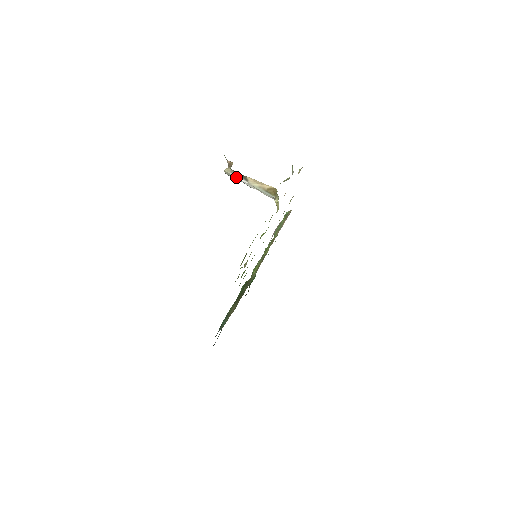
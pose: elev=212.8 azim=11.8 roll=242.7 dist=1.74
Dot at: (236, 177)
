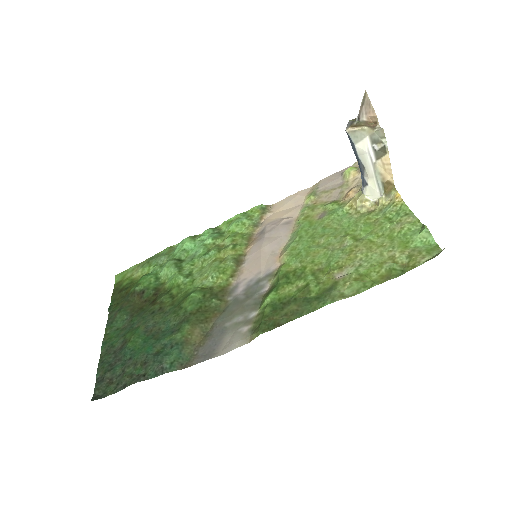
Dot at: (369, 145)
